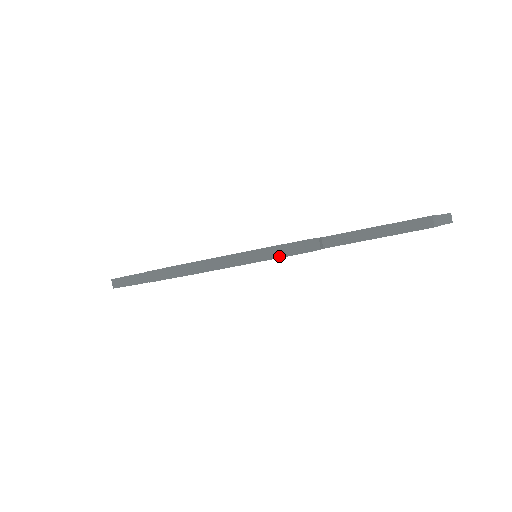
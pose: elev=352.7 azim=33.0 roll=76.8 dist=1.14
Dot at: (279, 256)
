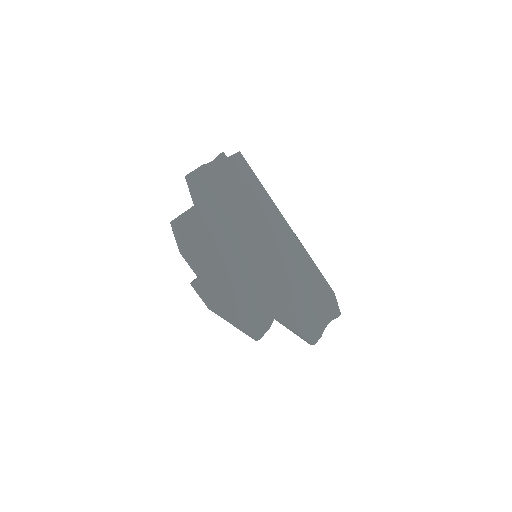
Dot at: (246, 334)
